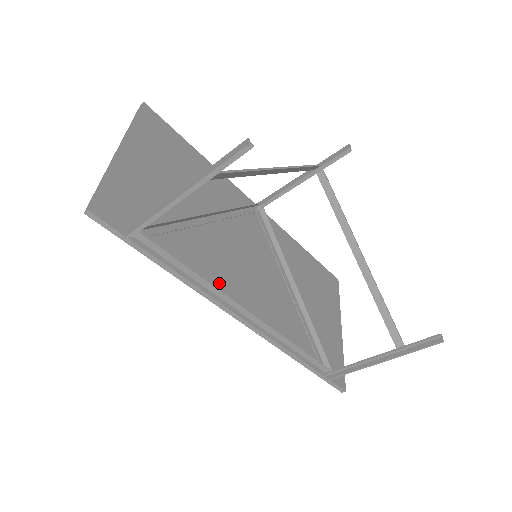
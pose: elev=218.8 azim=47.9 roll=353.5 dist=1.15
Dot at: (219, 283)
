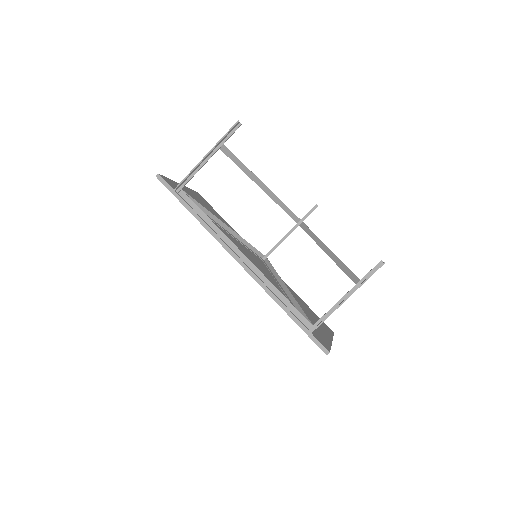
Dot at: occluded
